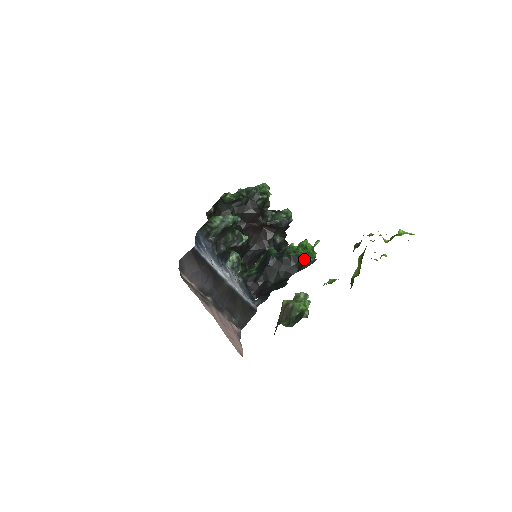
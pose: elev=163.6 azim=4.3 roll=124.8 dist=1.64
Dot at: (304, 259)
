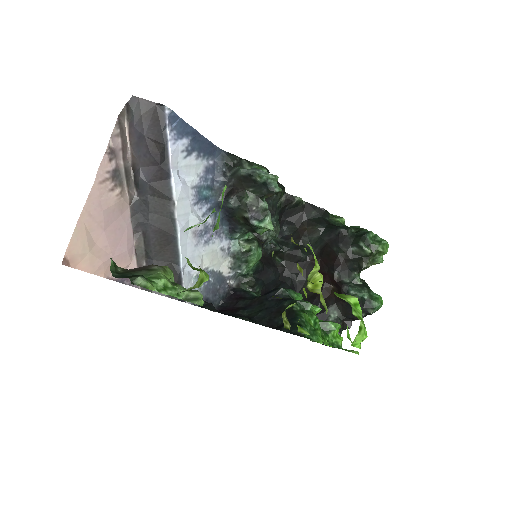
Dot at: (296, 322)
